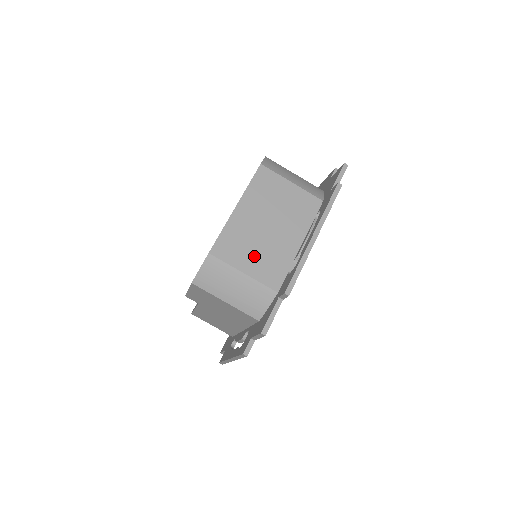
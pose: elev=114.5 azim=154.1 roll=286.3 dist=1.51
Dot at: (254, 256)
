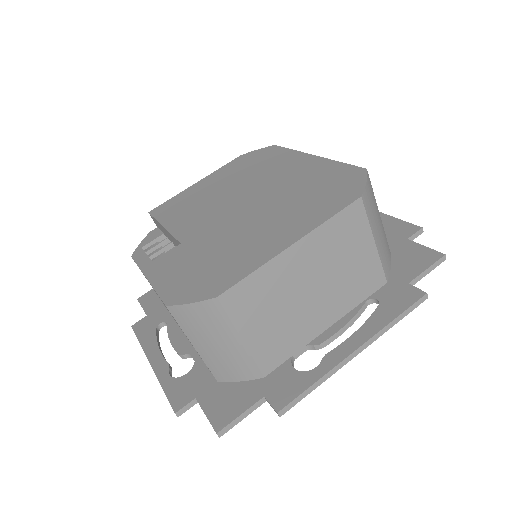
Dot at: (269, 323)
